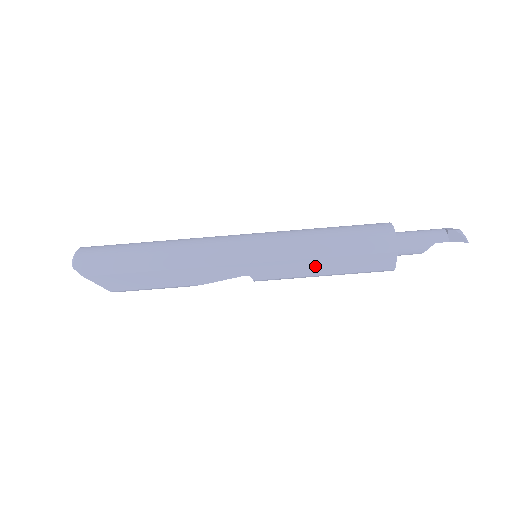
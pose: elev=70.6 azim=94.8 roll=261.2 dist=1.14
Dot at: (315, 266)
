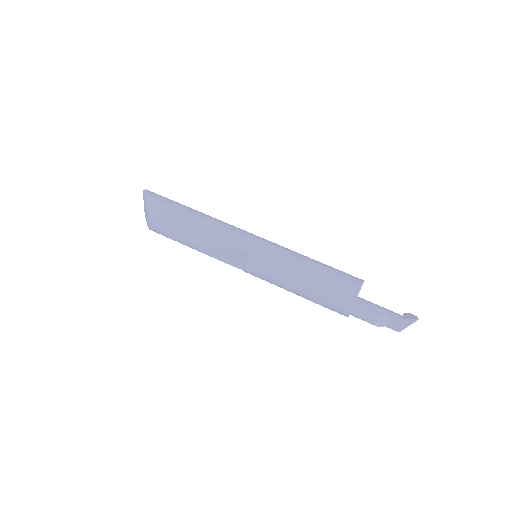
Dot at: (296, 268)
